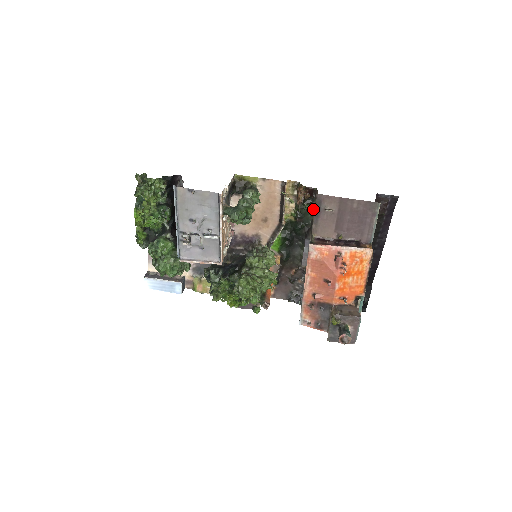
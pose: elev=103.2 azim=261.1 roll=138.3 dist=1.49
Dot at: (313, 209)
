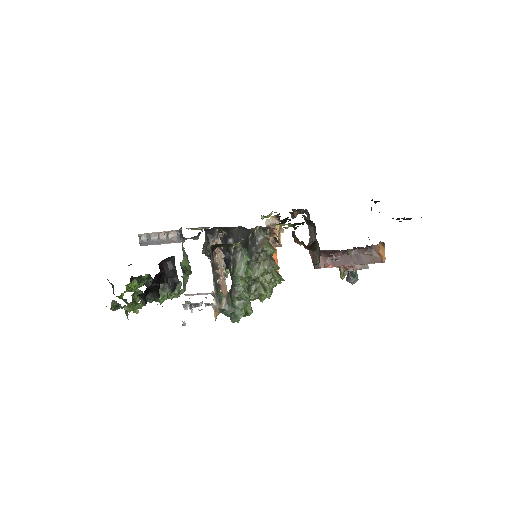
Dot at: (315, 247)
